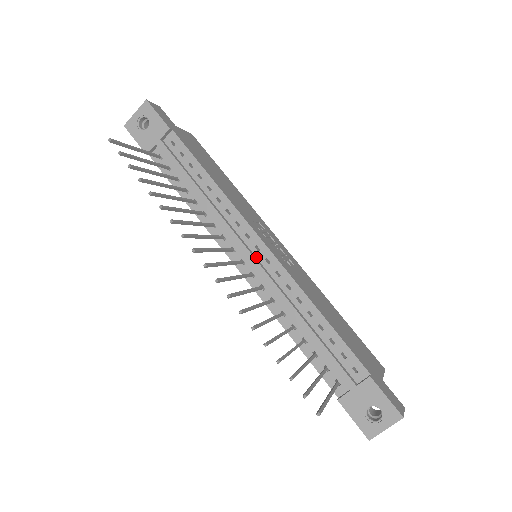
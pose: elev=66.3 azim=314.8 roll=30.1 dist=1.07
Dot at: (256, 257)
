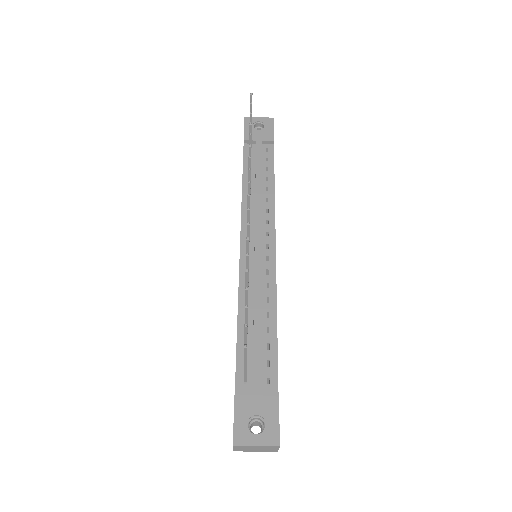
Dot at: (261, 250)
